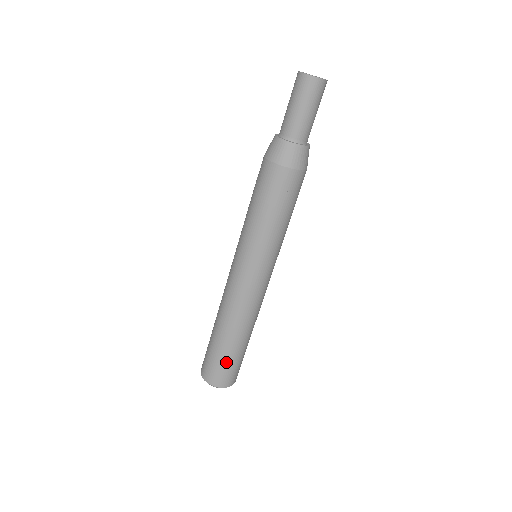
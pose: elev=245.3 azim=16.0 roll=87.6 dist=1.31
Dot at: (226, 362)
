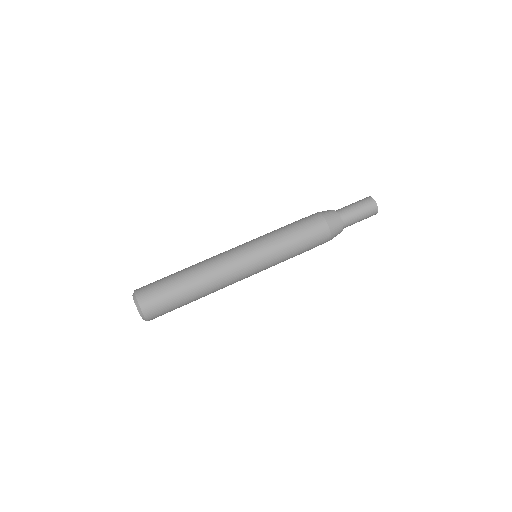
Dot at: (170, 299)
